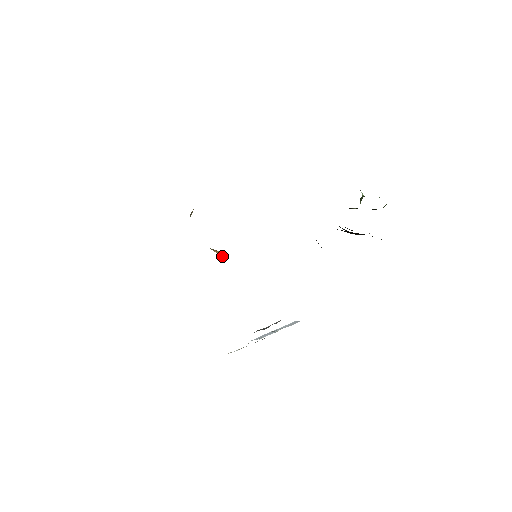
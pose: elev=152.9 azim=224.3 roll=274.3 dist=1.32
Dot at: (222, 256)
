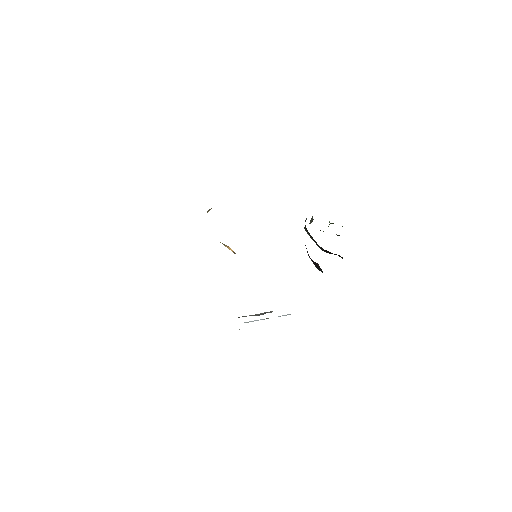
Dot at: (233, 252)
